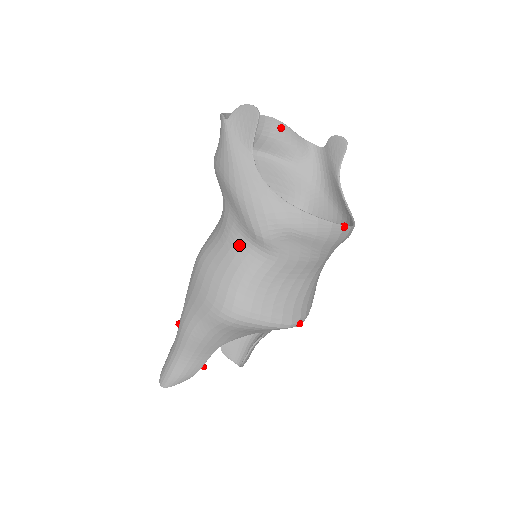
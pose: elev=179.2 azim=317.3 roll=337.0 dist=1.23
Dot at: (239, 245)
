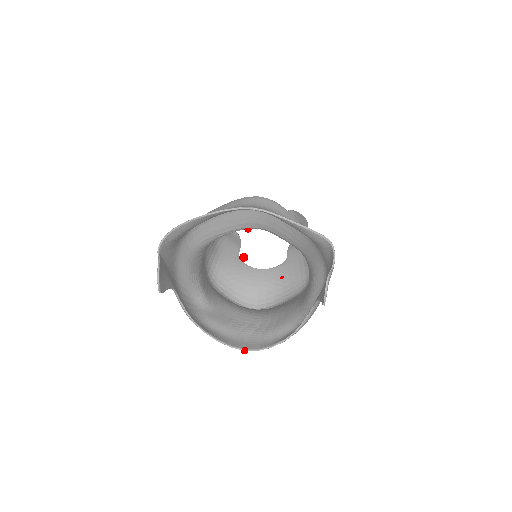
Dot at: occluded
